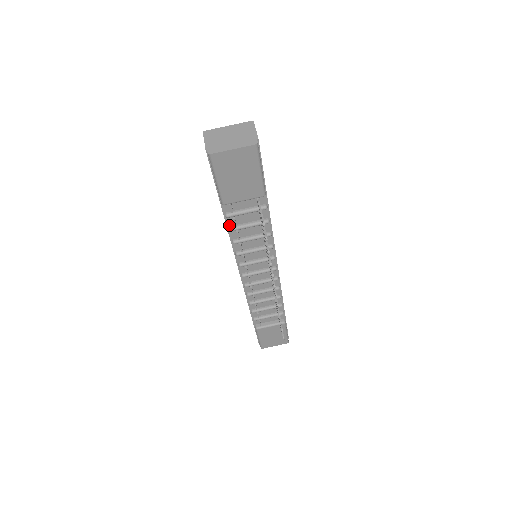
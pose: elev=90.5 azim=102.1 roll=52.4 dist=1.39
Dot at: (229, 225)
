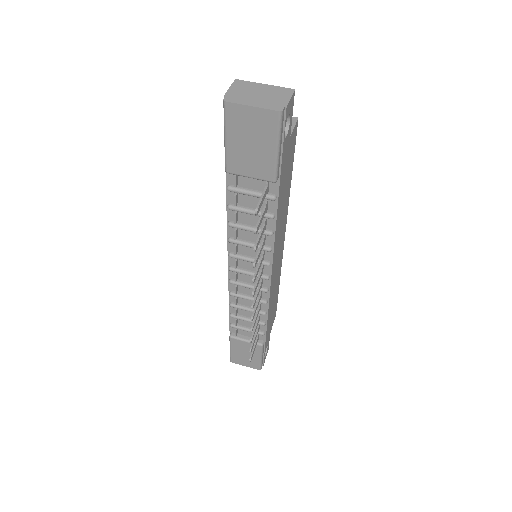
Dot at: (229, 201)
